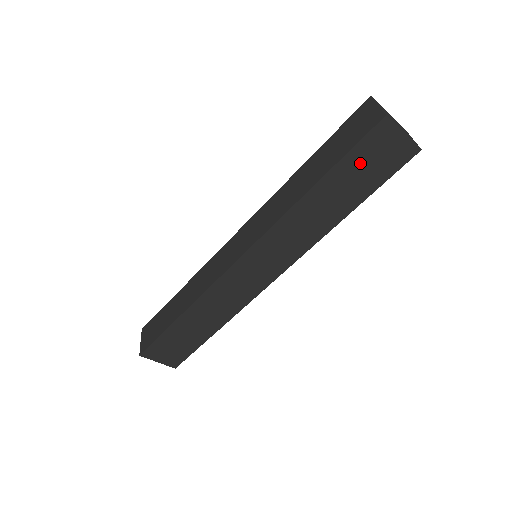
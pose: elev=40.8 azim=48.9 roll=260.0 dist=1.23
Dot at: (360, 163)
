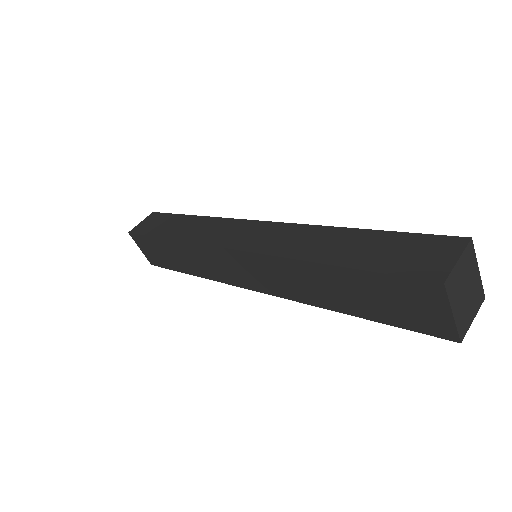
Dot at: (385, 291)
